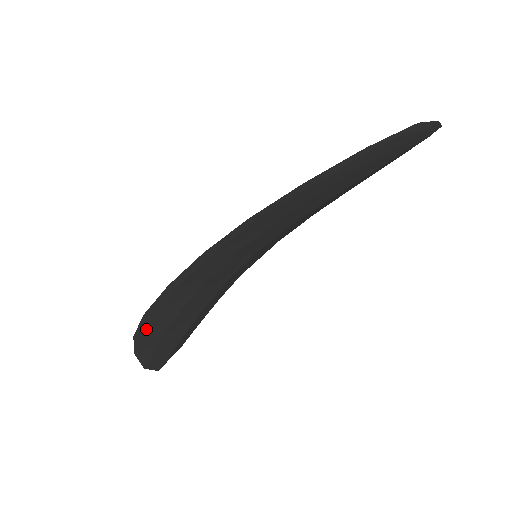
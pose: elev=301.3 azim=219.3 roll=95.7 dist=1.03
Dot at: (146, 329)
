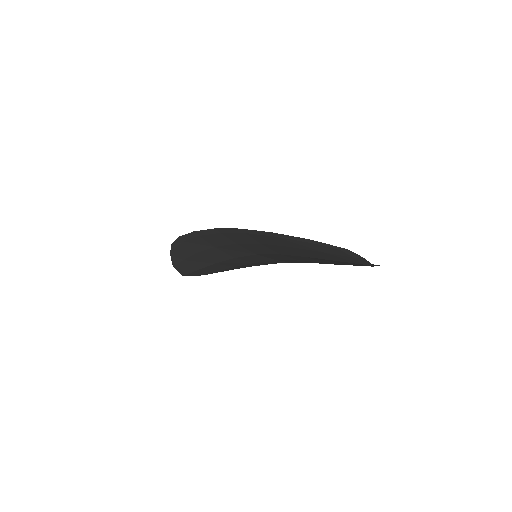
Dot at: (179, 245)
